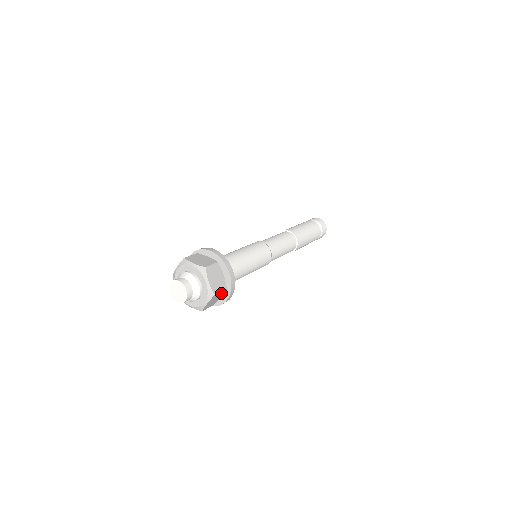
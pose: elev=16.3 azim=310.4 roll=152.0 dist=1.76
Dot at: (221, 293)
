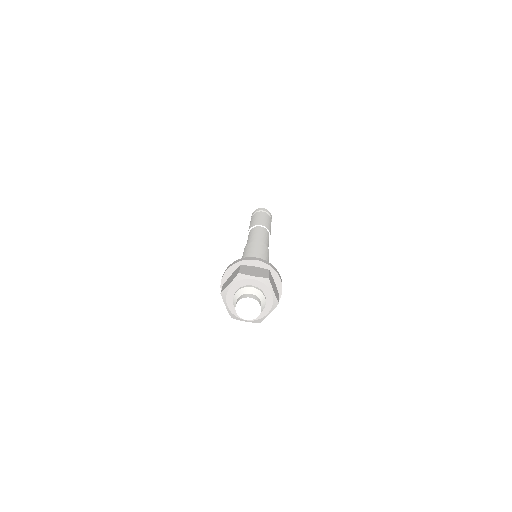
Dot at: occluded
